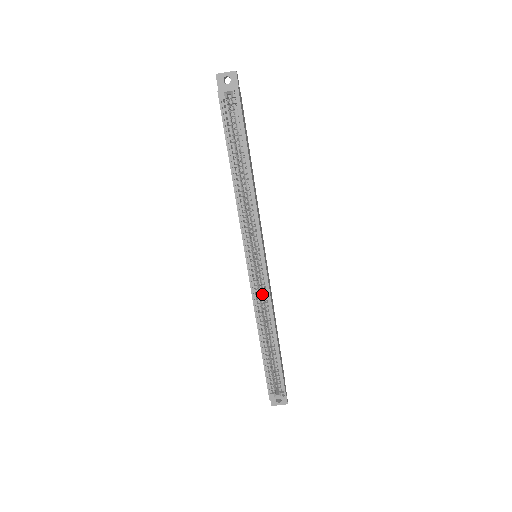
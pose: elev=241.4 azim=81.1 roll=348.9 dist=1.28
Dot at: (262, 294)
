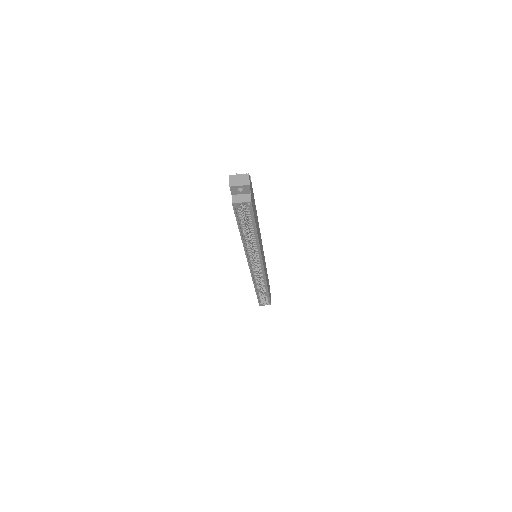
Dot at: (259, 273)
